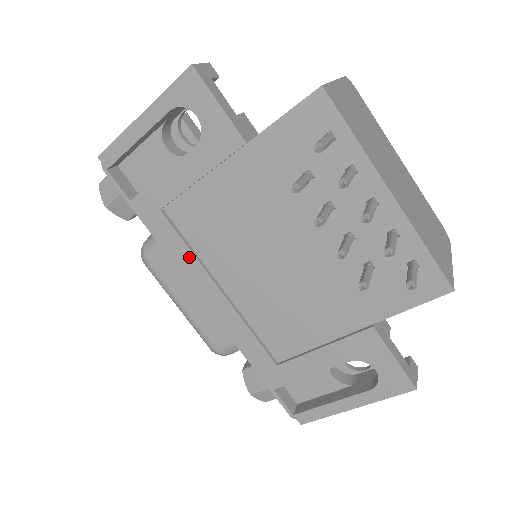
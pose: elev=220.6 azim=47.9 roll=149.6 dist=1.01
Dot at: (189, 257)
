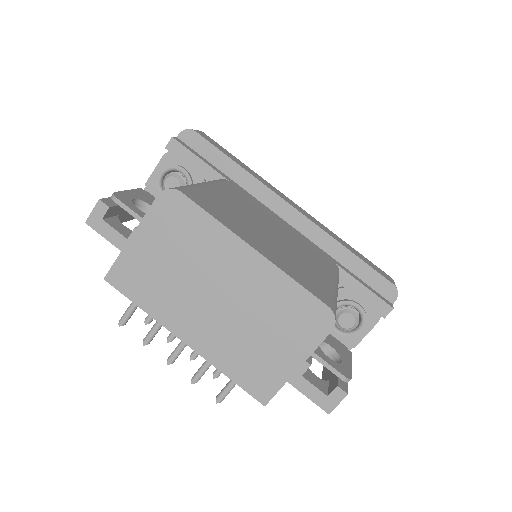
Dot at: occluded
